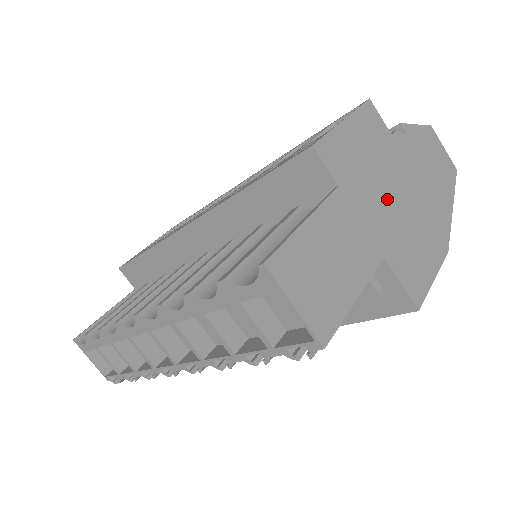
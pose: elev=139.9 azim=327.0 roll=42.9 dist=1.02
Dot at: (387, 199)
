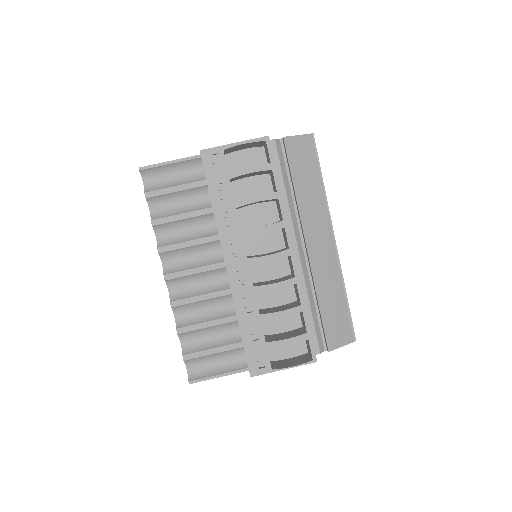
Dot at: occluded
